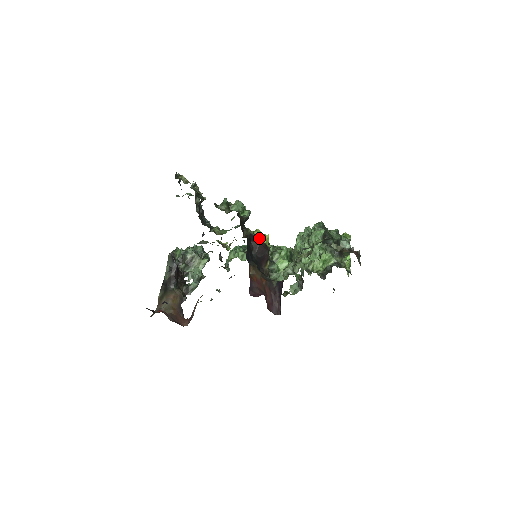
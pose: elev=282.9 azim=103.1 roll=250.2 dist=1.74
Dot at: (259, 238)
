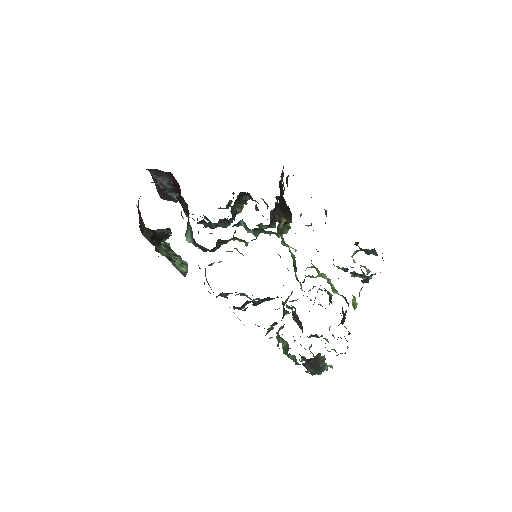
Dot at: occluded
